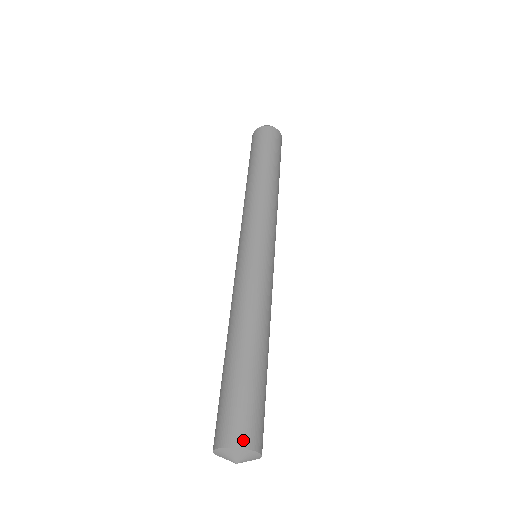
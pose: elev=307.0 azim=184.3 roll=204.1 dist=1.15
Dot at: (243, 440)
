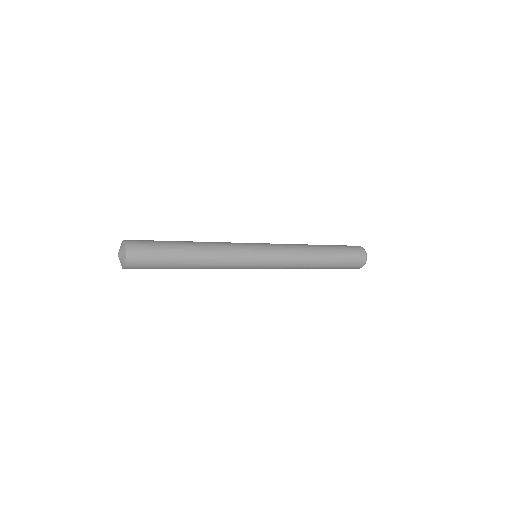
Dot at: (128, 240)
